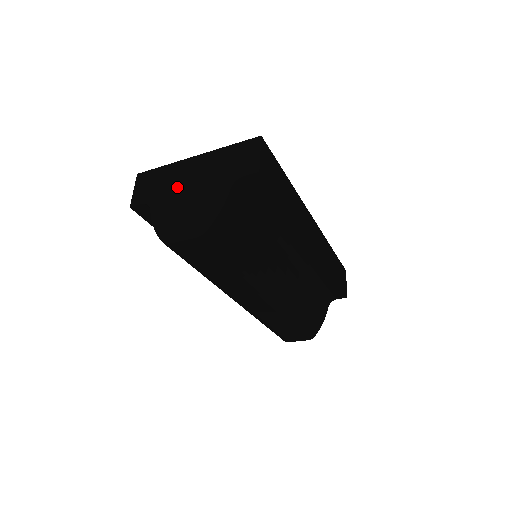
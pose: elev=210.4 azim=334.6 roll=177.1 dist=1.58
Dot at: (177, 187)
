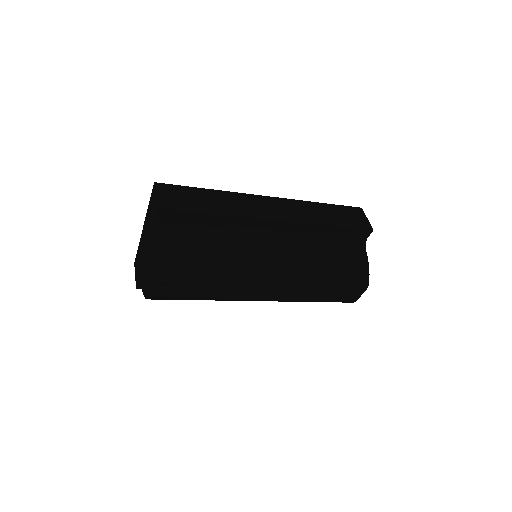
Dot at: (143, 256)
